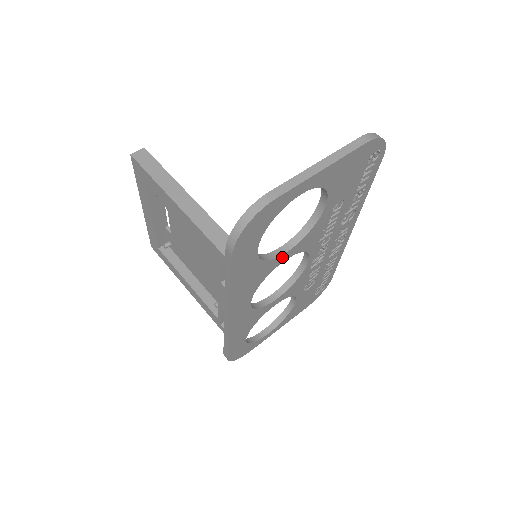
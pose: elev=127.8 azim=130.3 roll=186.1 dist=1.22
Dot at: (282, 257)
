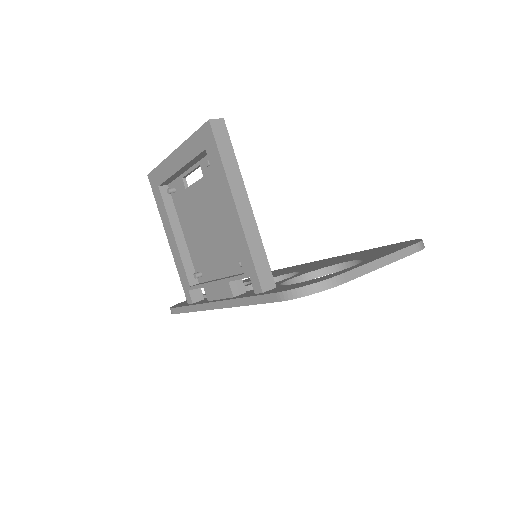
Dot at: occluded
